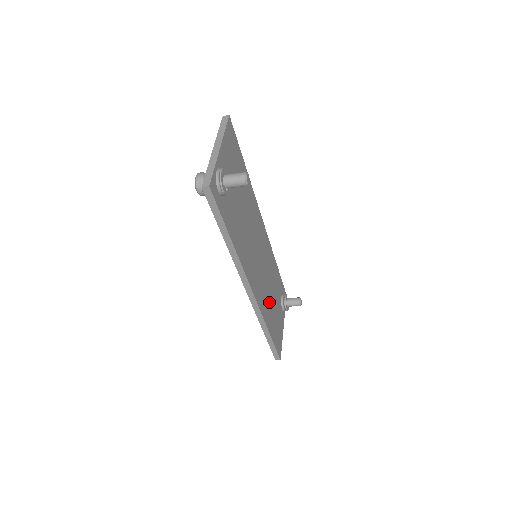
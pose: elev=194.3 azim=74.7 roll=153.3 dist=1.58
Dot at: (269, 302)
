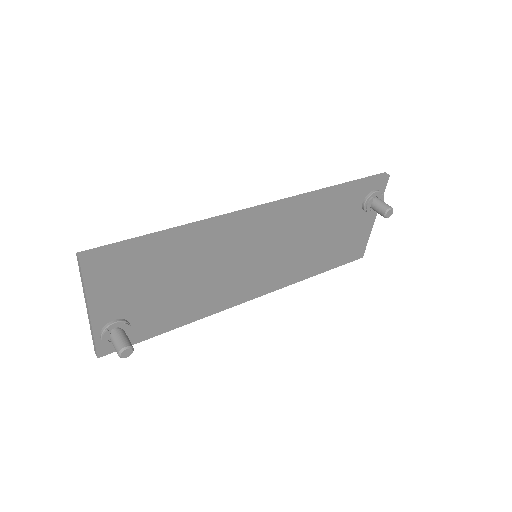
Dot at: (310, 254)
